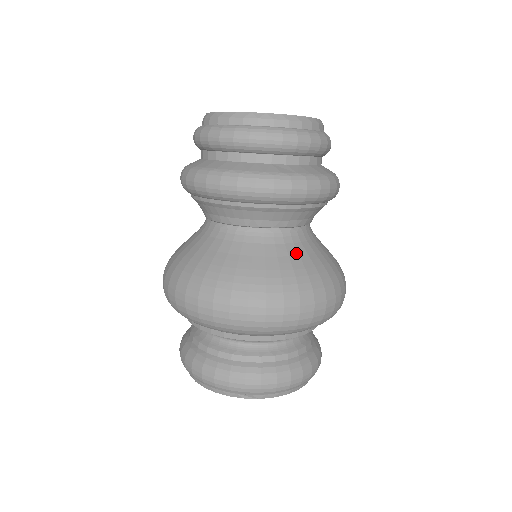
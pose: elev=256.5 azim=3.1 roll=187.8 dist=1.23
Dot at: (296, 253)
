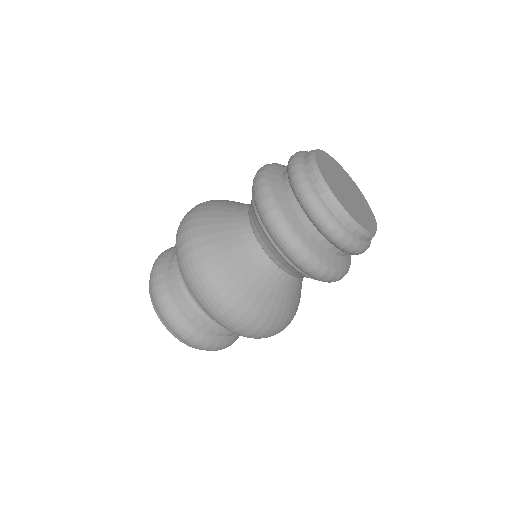
Dot at: (263, 284)
